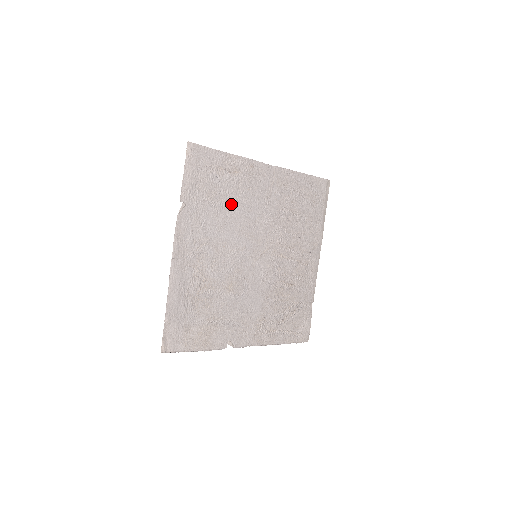
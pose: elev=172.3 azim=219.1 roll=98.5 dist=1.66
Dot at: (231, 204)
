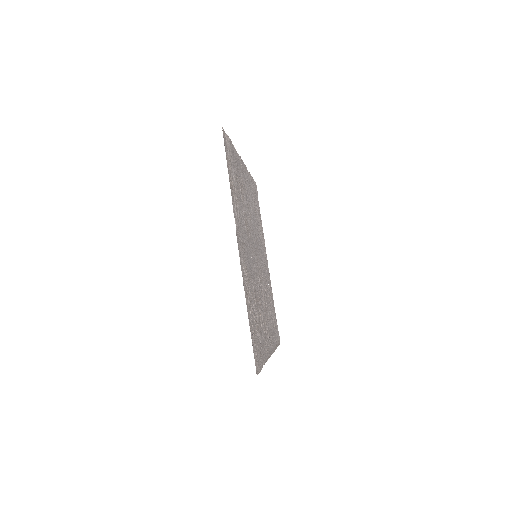
Dot at: (257, 223)
